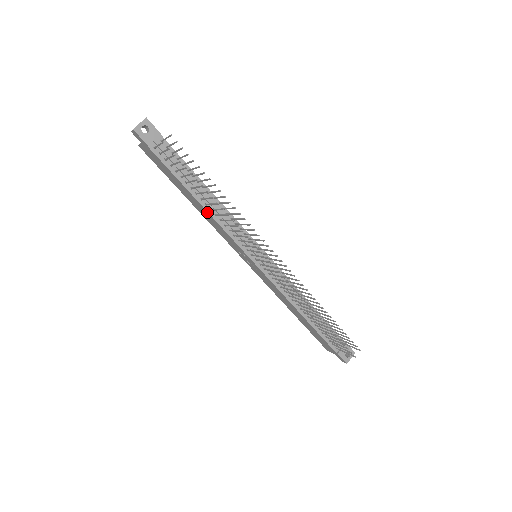
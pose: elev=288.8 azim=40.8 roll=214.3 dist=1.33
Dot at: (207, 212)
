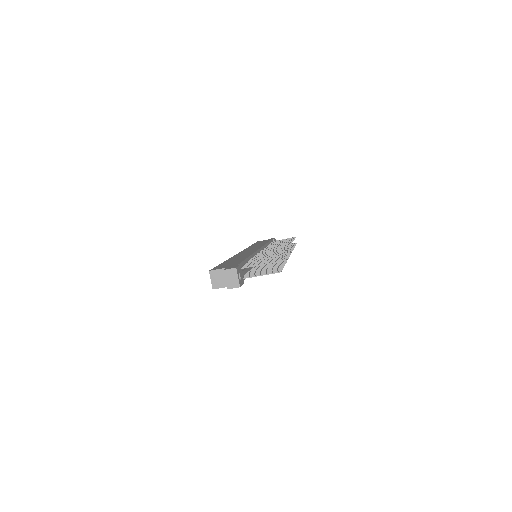
Dot at: occluded
